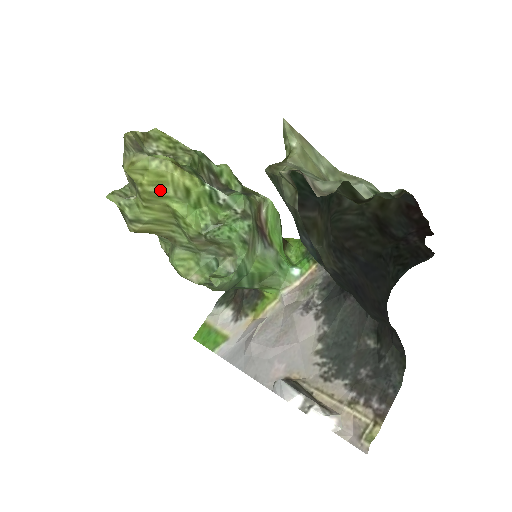
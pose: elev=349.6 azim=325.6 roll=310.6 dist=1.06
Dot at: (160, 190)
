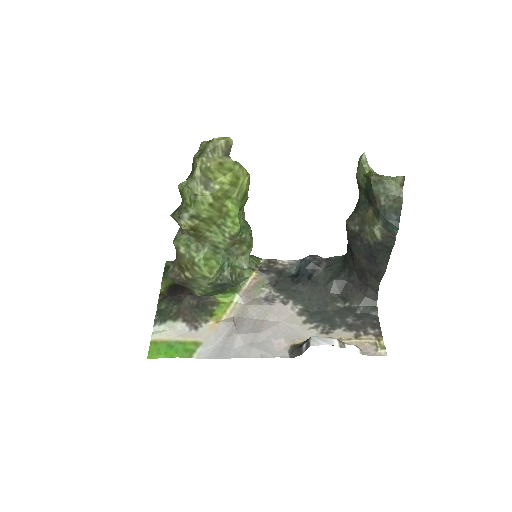
Dot at: (232, 190)
